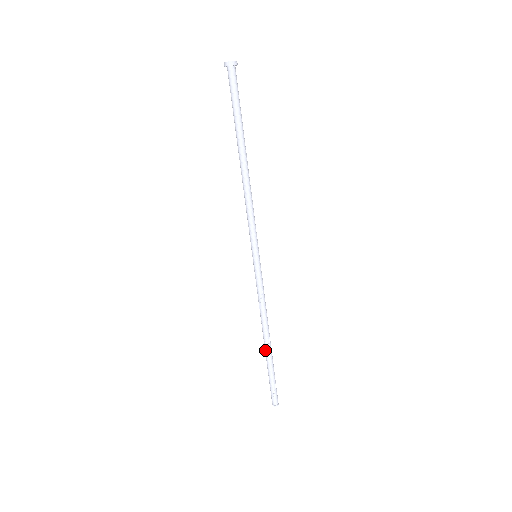
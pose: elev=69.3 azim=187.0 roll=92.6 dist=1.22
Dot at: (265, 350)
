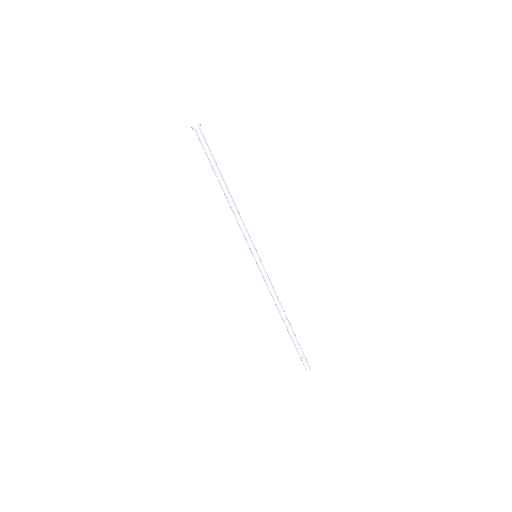
Dot at: occluded
